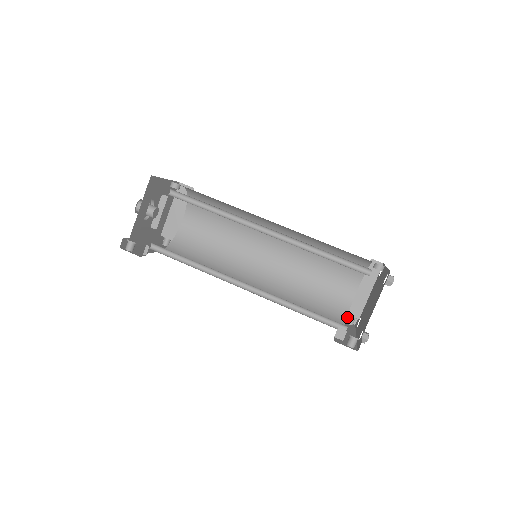
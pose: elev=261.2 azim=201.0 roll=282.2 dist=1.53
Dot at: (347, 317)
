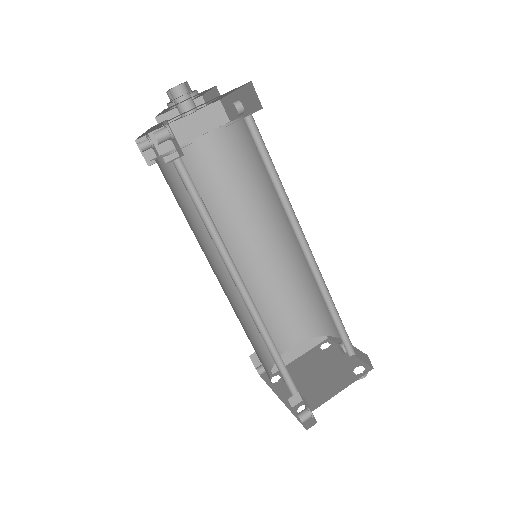
Dot at: (258, 363)
